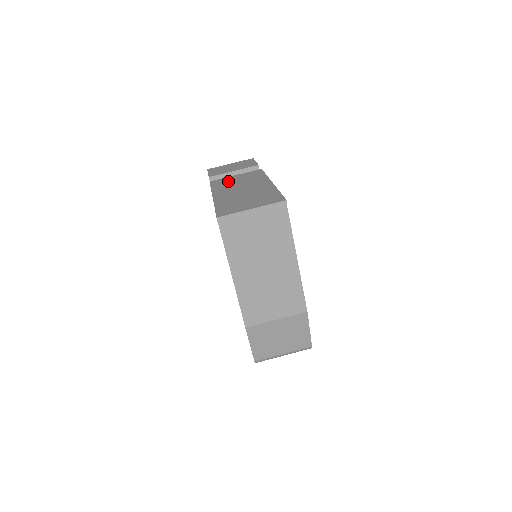
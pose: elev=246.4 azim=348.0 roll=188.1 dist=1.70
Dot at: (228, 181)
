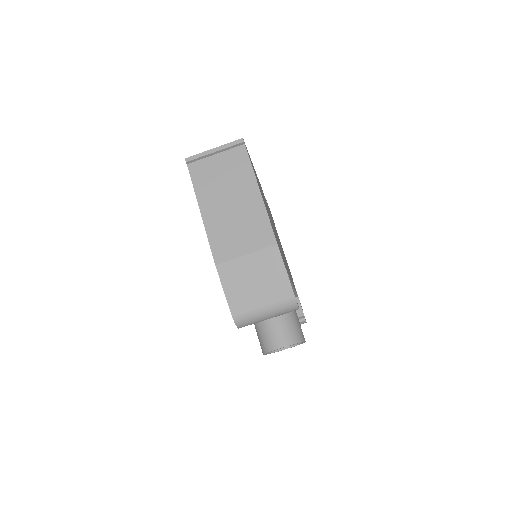
Dot at: occluded
